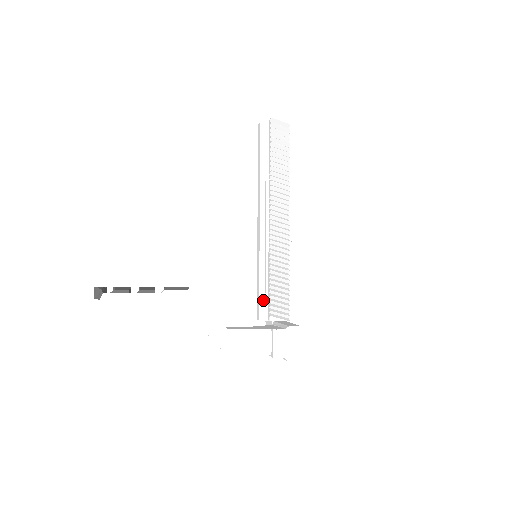
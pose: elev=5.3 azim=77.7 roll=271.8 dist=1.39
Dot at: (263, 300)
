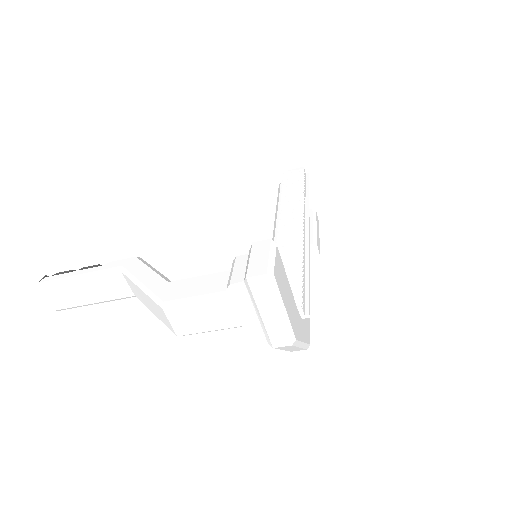
Dot at: occluded
